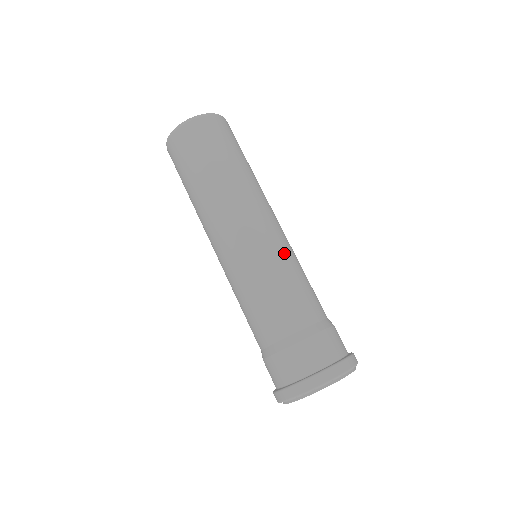
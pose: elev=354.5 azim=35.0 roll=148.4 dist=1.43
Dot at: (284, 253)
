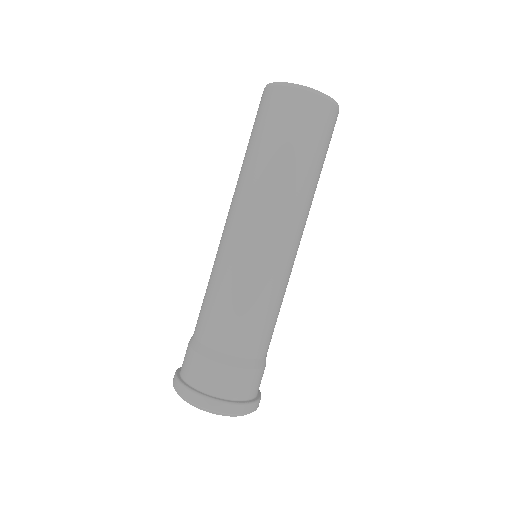
Dot at: occluded
